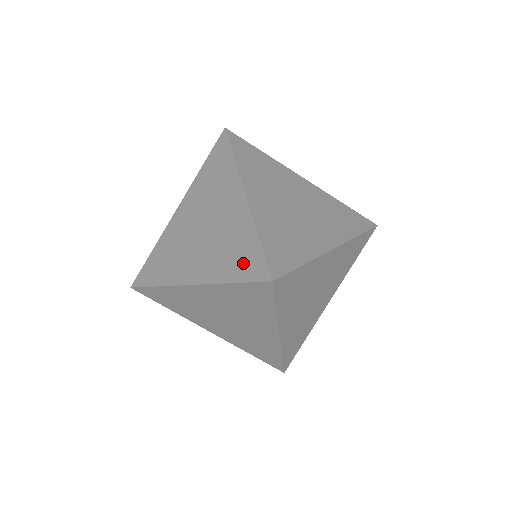
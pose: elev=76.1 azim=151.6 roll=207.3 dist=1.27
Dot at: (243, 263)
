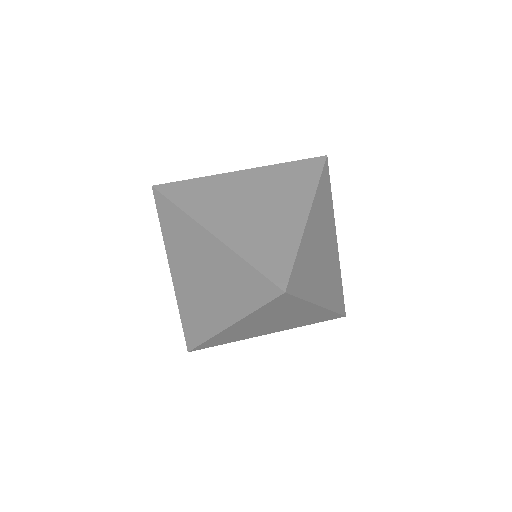
Dot at: (270, 259)
